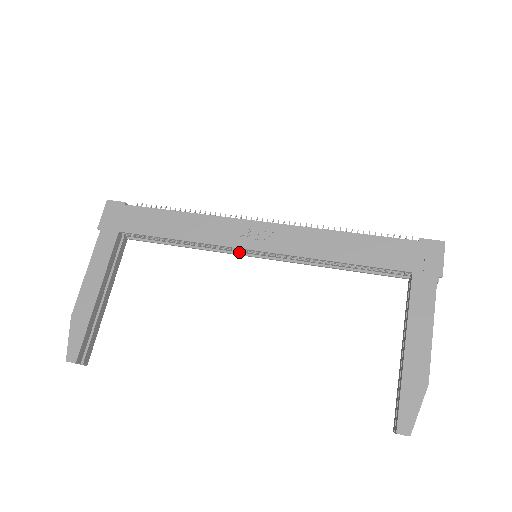
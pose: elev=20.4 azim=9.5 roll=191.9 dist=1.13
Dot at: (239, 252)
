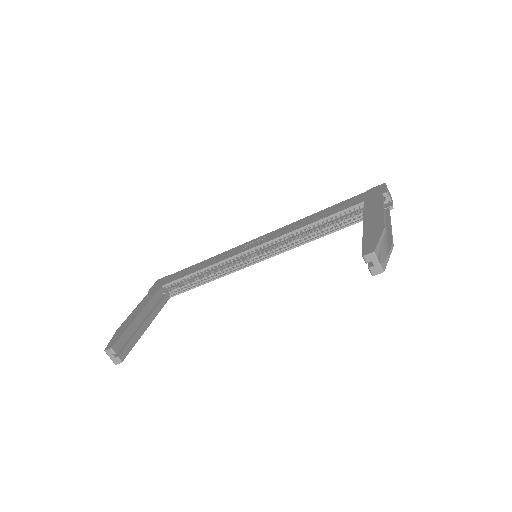
Dot at: (246, 265)
